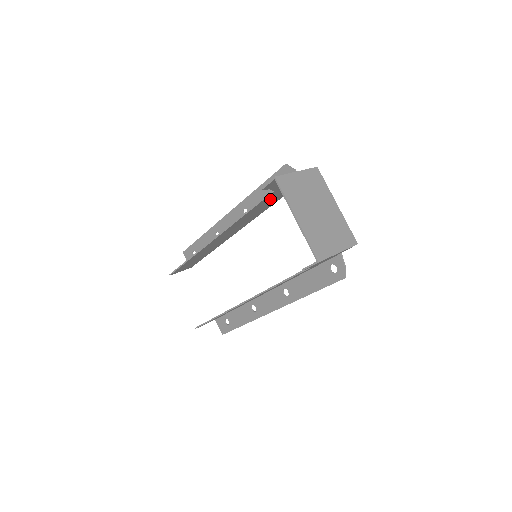
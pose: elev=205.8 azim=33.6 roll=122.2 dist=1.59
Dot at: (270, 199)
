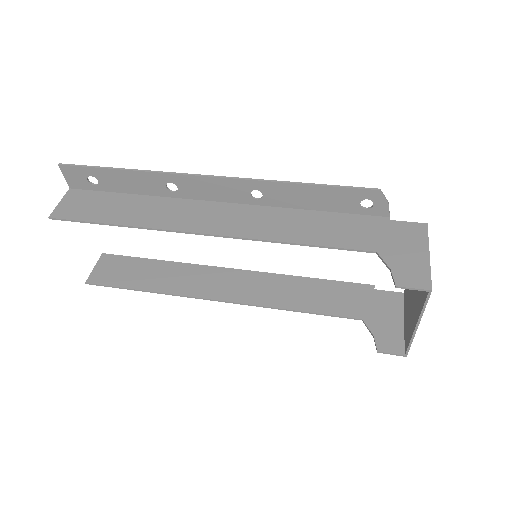
Dot at: (342, 234)
